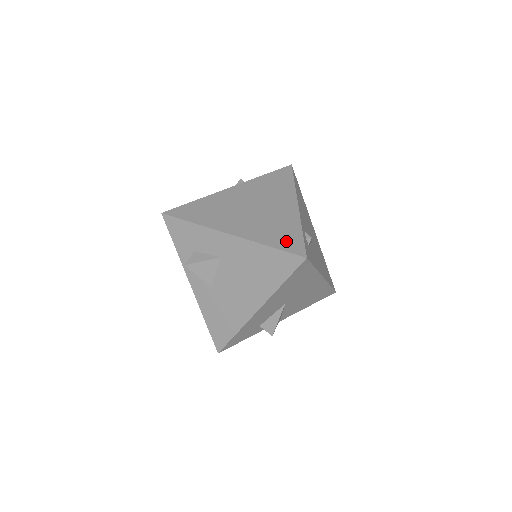
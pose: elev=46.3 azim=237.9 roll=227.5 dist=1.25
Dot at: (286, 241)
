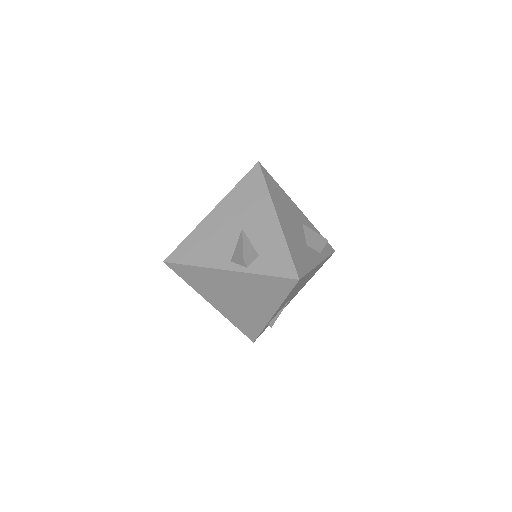
Dot at: (247, 330)
